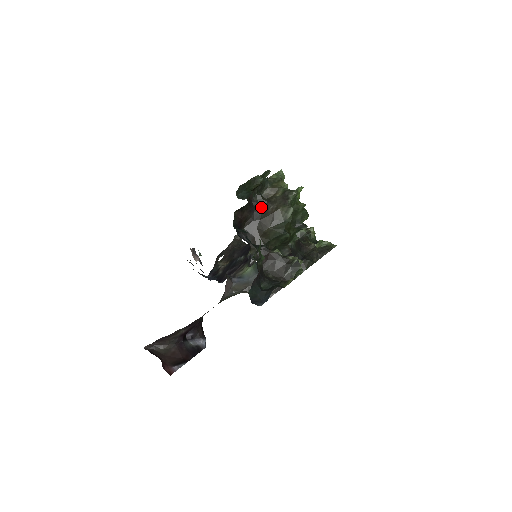
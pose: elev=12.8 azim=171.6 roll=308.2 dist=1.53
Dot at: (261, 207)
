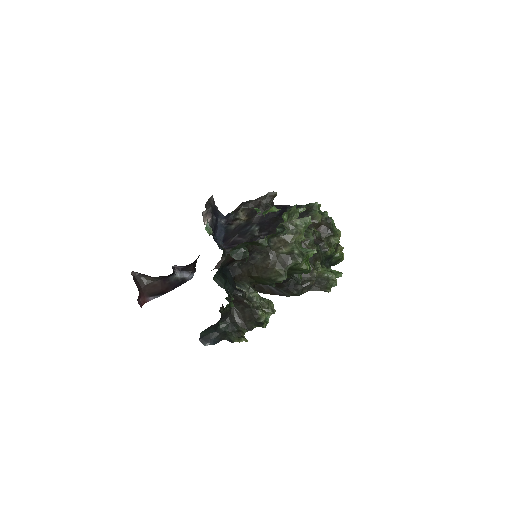
Dot at: (261, 254)
